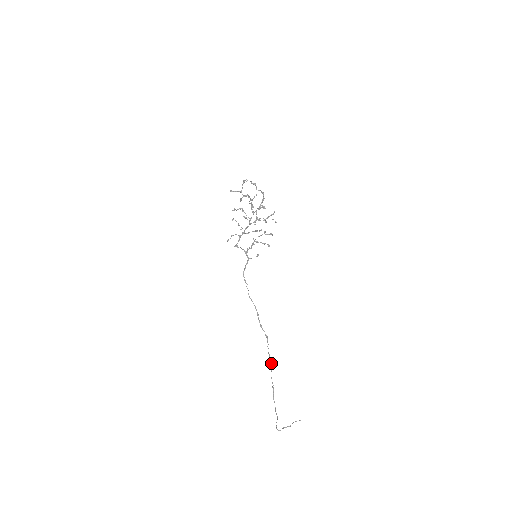
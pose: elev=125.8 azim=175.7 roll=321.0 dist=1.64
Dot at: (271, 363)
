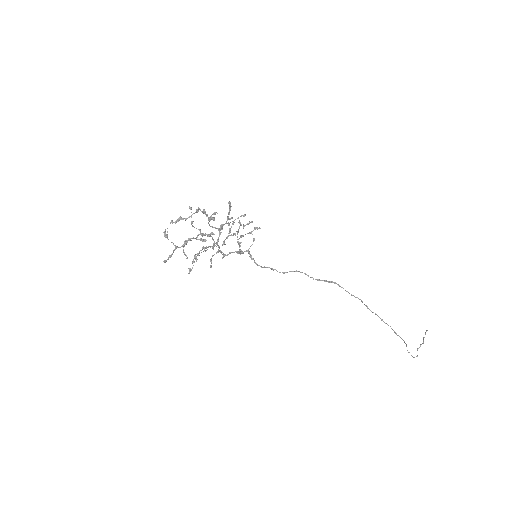
Dot at: occluded
